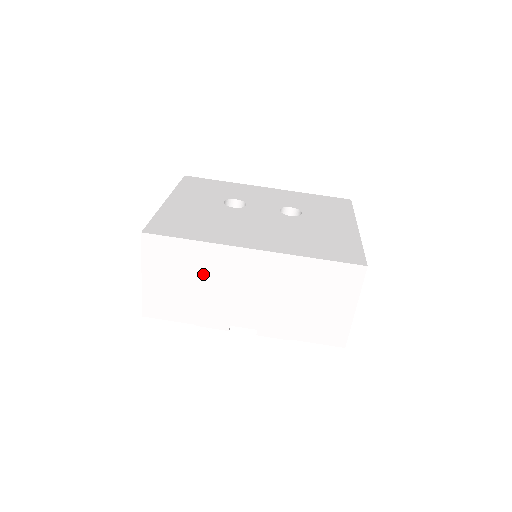
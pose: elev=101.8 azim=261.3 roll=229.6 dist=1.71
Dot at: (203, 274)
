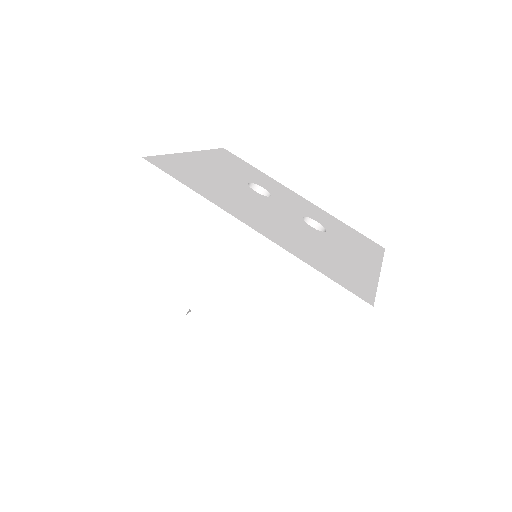
Dot at: (186, 235)
